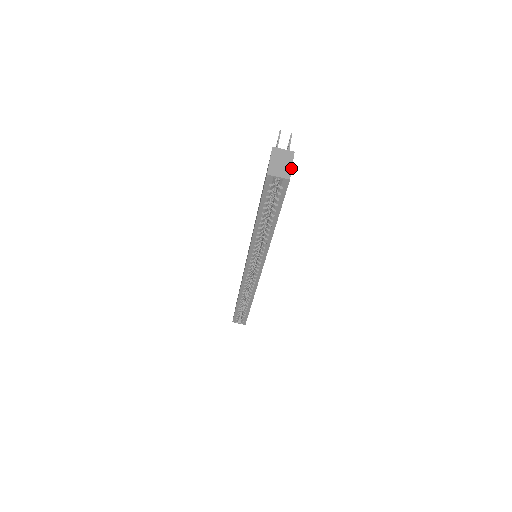
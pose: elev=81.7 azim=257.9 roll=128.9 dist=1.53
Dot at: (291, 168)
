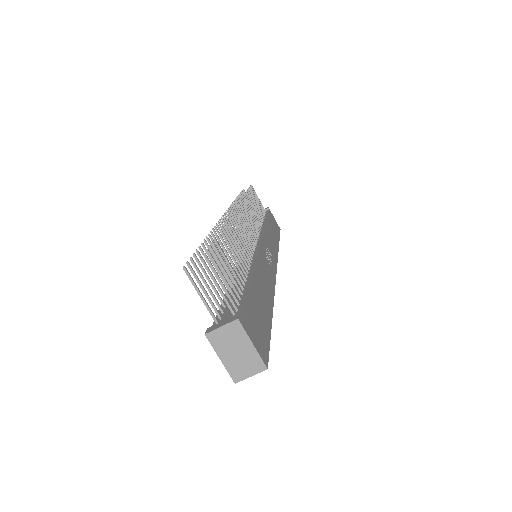
Dot at: (255, 351)
